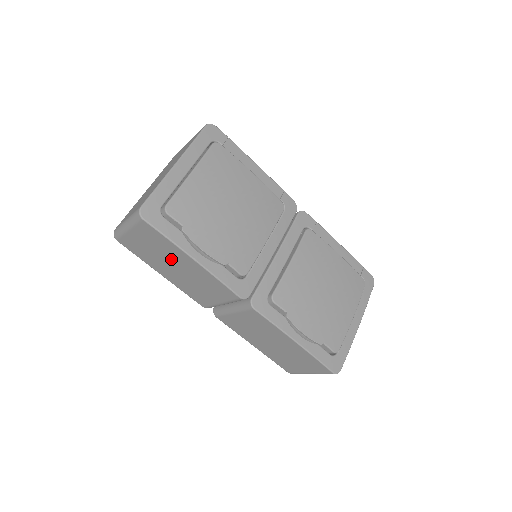
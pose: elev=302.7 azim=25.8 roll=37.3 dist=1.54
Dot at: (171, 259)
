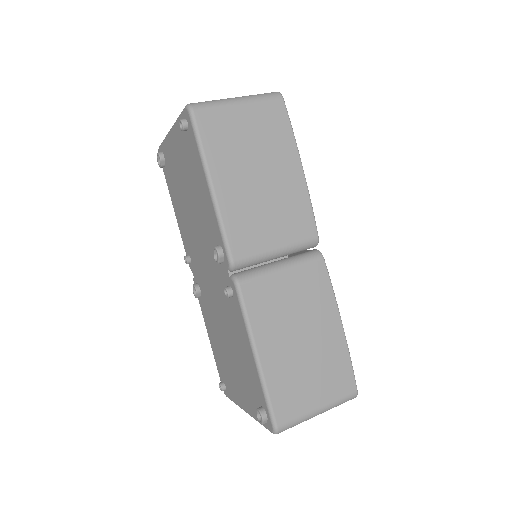
Dot at: (266, 160)
